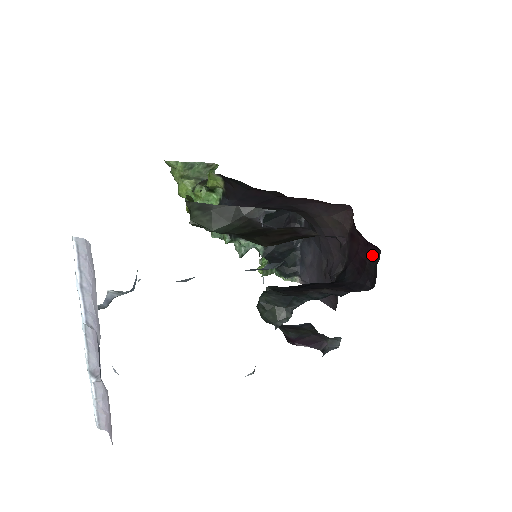
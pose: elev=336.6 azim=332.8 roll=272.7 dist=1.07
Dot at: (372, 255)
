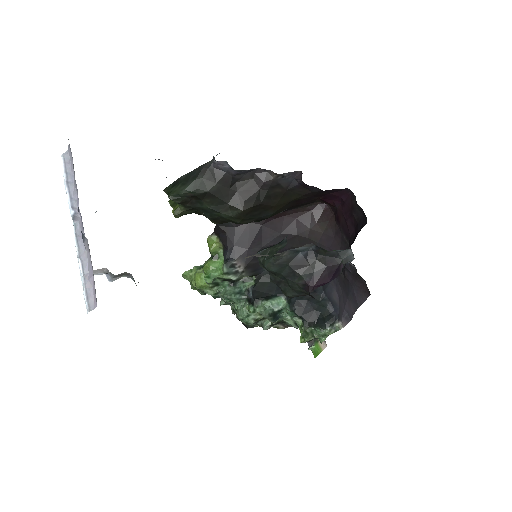
Dot at: (351, 204)
